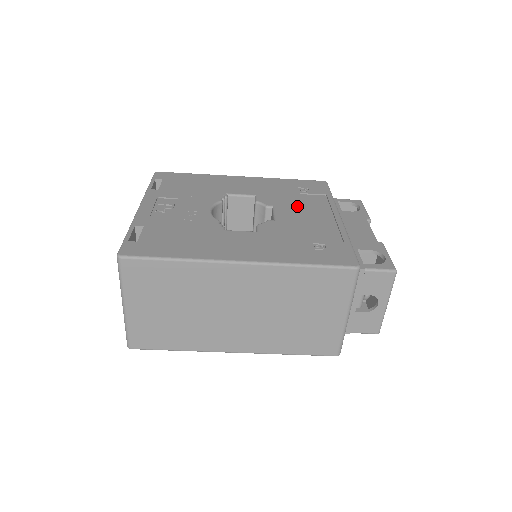
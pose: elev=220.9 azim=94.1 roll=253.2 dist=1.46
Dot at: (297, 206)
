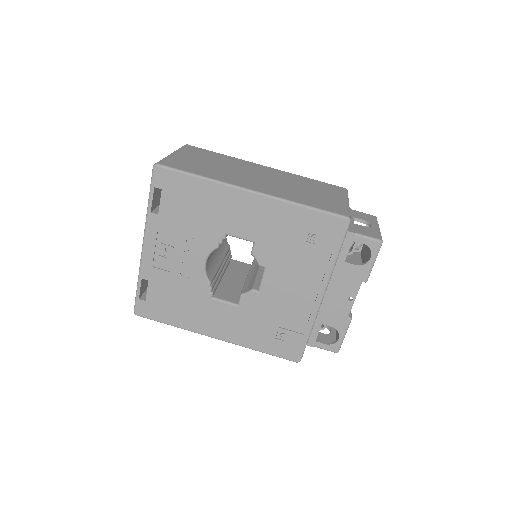
Dot at: occluded
